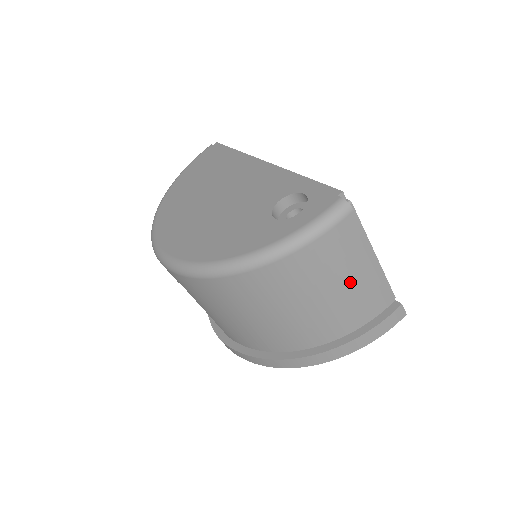
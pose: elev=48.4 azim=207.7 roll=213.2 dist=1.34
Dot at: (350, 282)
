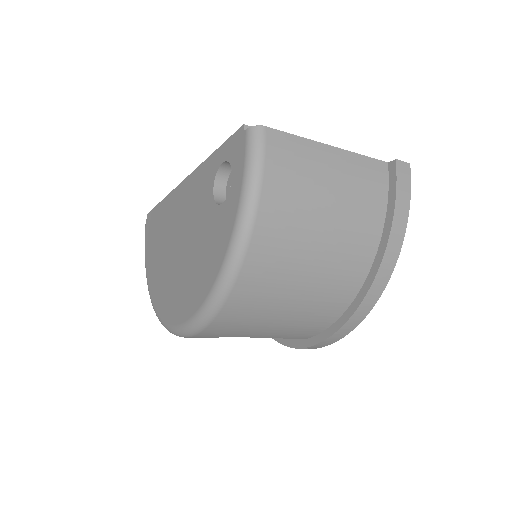
Dot at: (332, 185)
